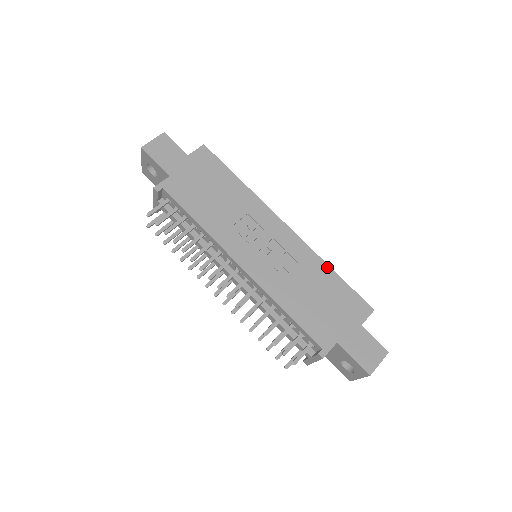
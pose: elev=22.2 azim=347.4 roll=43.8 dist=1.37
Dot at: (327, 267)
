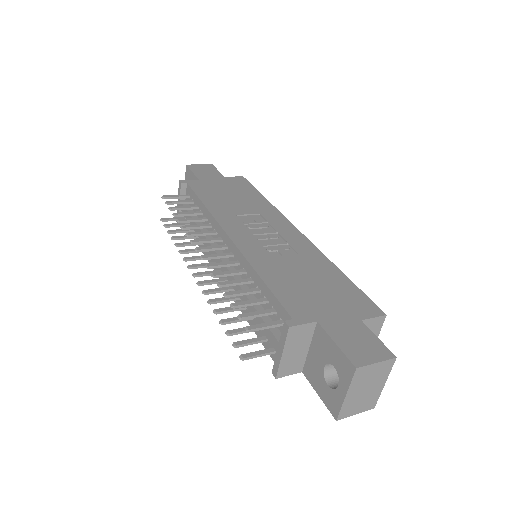
Dot at: (333, 266)
